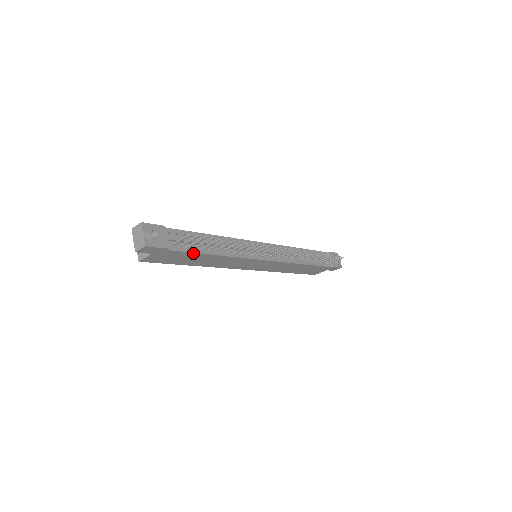
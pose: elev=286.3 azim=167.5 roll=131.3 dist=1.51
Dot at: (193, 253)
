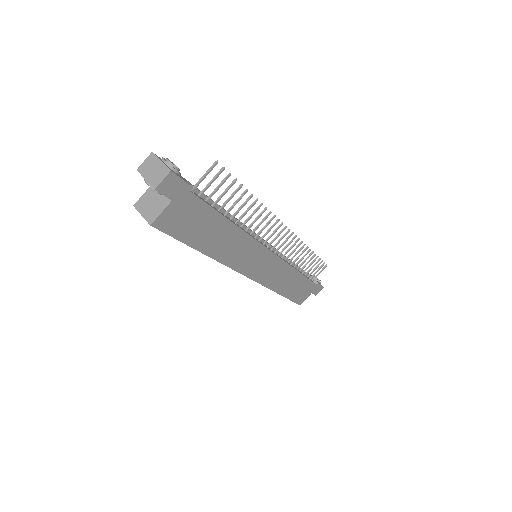
Dot at: (213, 211)
